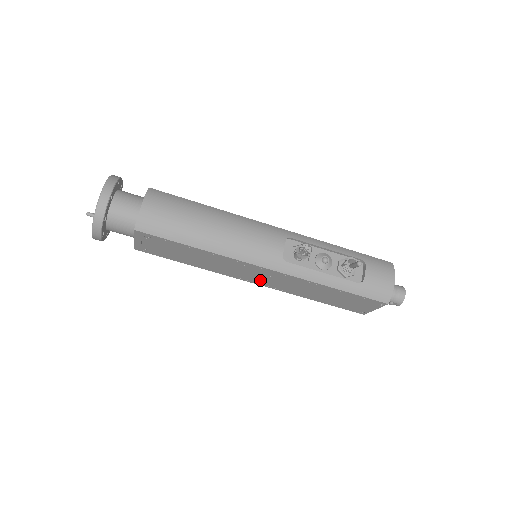
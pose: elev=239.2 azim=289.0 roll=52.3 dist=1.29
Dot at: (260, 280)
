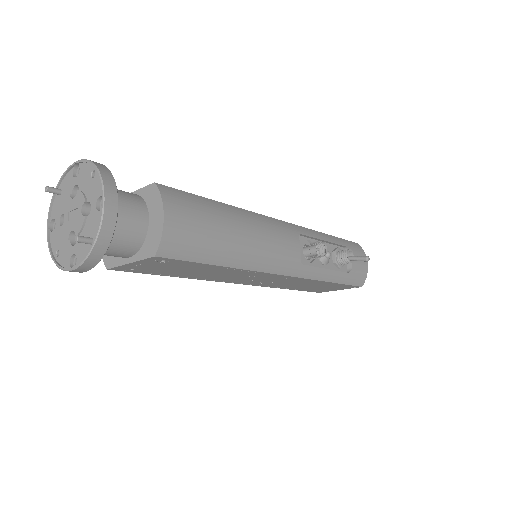
Dot at: (254, 282)
